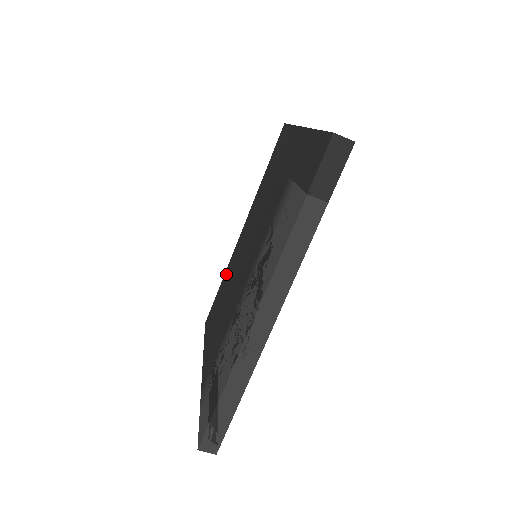
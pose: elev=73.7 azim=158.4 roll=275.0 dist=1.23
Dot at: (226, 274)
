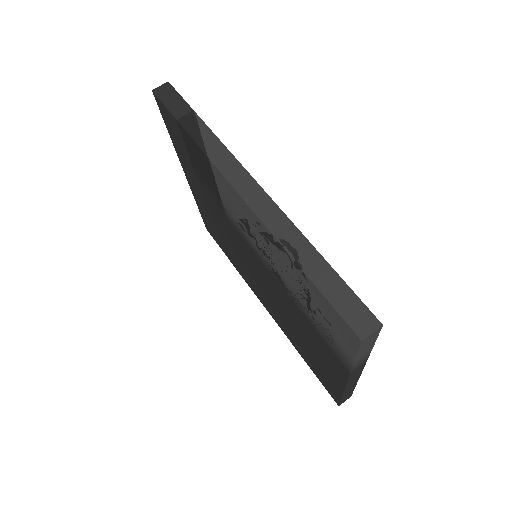
Dot at: (292, 342)
